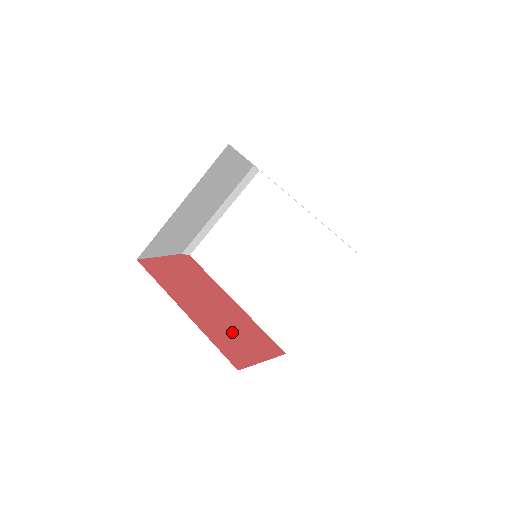
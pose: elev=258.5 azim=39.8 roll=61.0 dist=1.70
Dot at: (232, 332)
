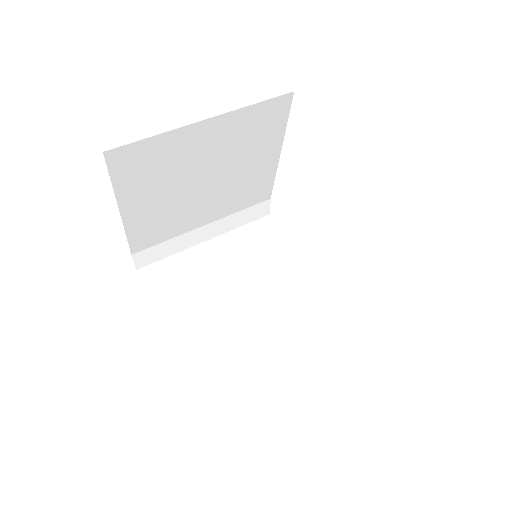
Dot at: occluded
